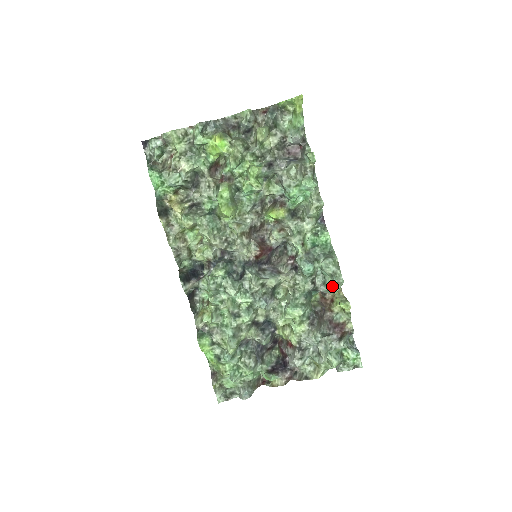
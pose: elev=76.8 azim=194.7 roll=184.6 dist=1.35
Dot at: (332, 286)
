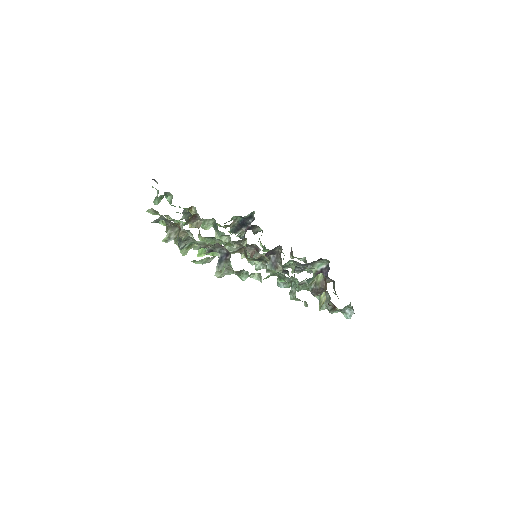
Dot at: occluded
